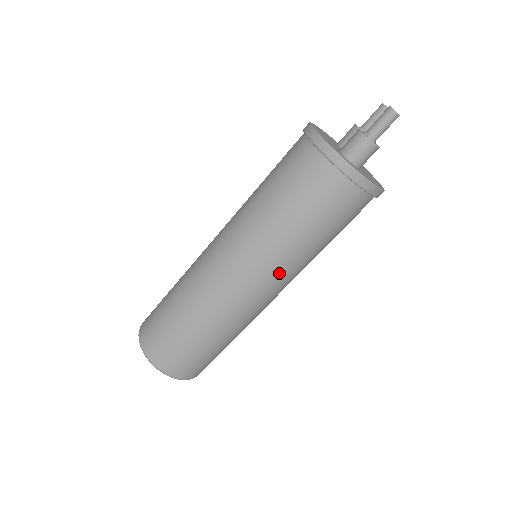
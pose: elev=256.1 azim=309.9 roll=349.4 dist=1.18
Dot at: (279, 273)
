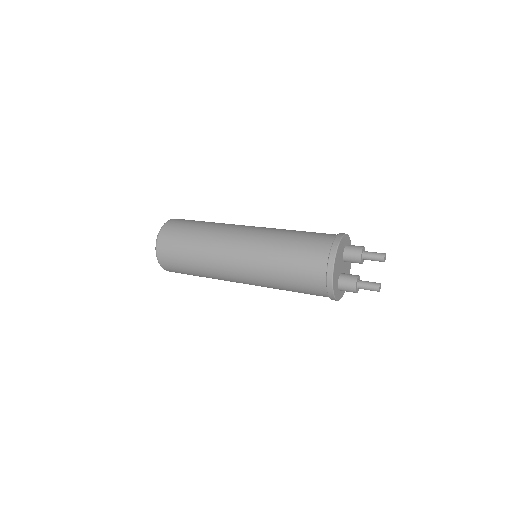
Dot at: occluded
